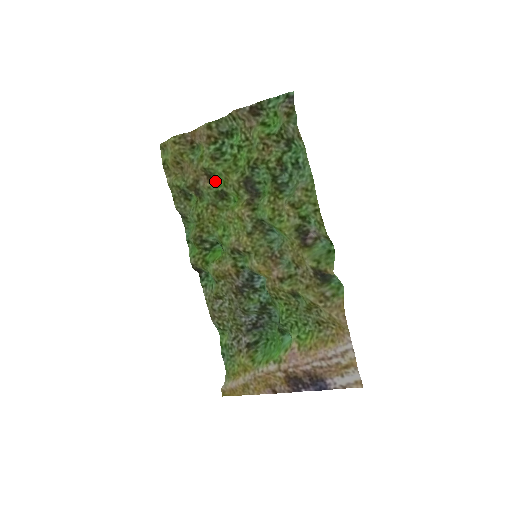
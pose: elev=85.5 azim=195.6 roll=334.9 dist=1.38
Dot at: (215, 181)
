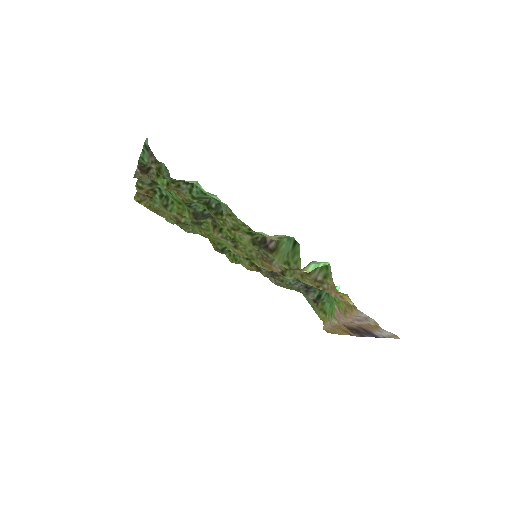
Dot at: occluded
